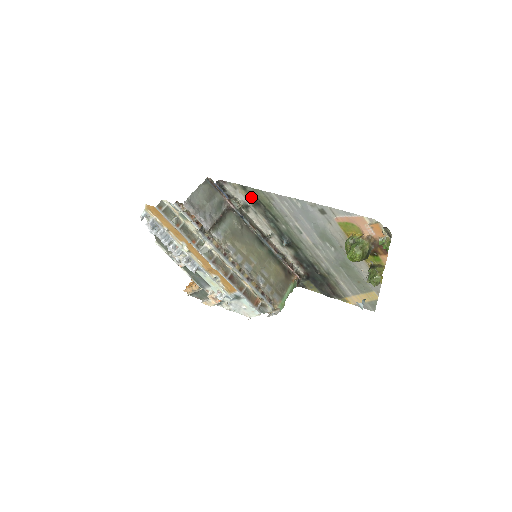
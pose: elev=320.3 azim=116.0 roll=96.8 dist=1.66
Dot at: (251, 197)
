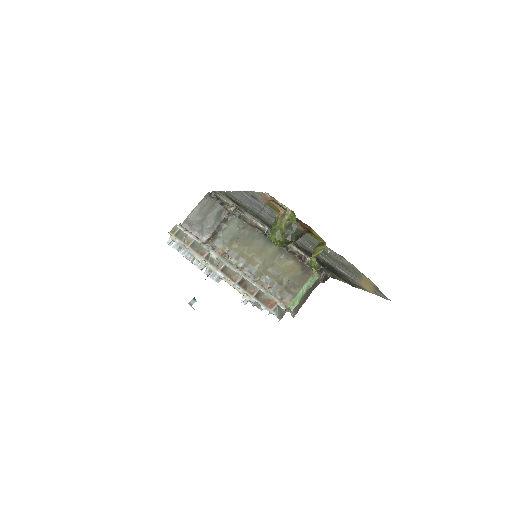
Dot at: (231, 199)
